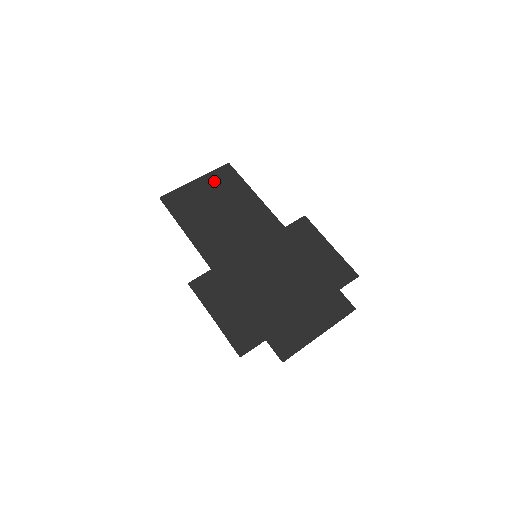
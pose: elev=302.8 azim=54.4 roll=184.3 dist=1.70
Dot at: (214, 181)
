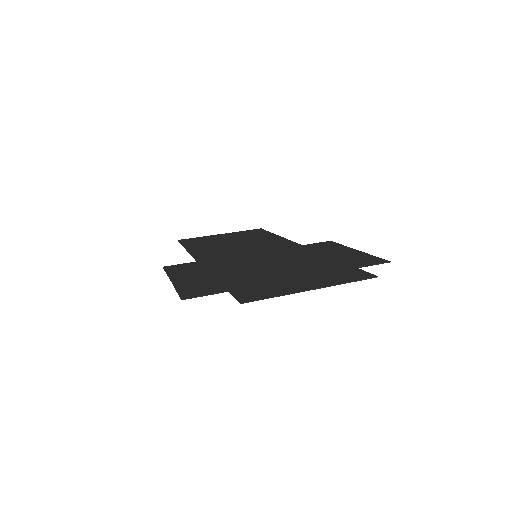
Dot at: (239, 234)
